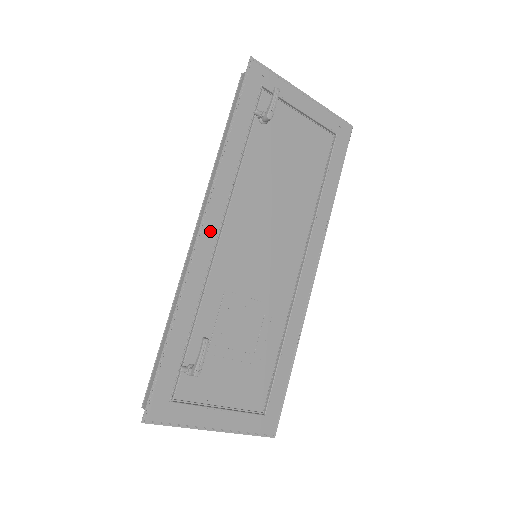
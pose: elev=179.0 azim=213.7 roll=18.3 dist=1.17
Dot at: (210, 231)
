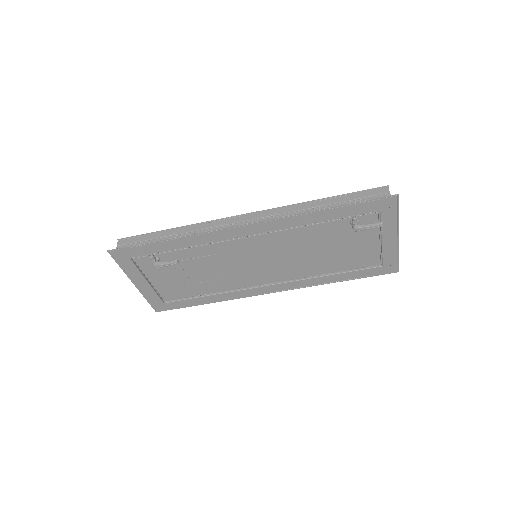
Dot at: (247, 230)
